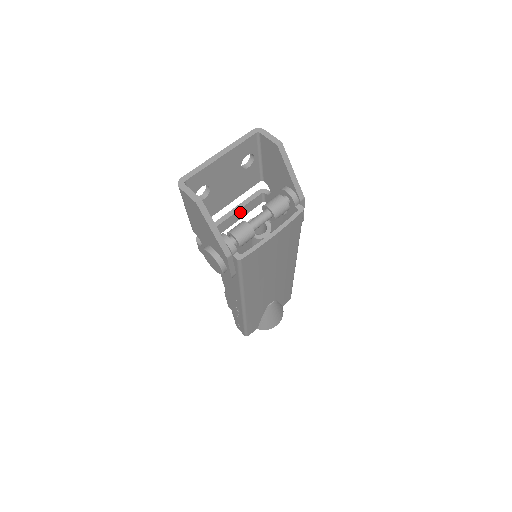
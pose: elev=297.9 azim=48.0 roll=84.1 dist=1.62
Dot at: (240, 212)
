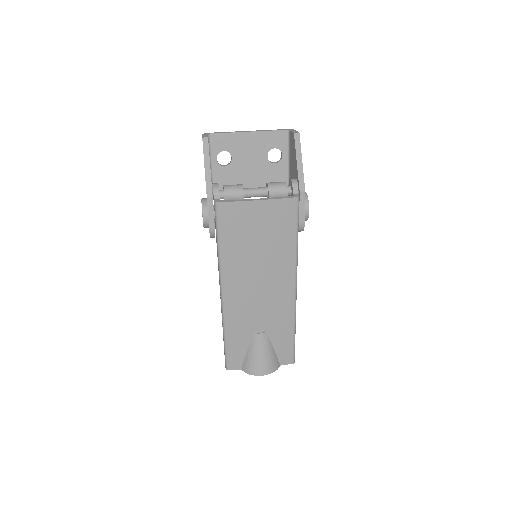
Dot at: occluded
